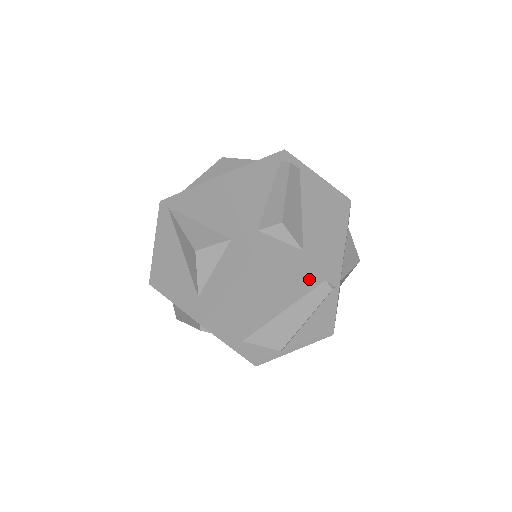
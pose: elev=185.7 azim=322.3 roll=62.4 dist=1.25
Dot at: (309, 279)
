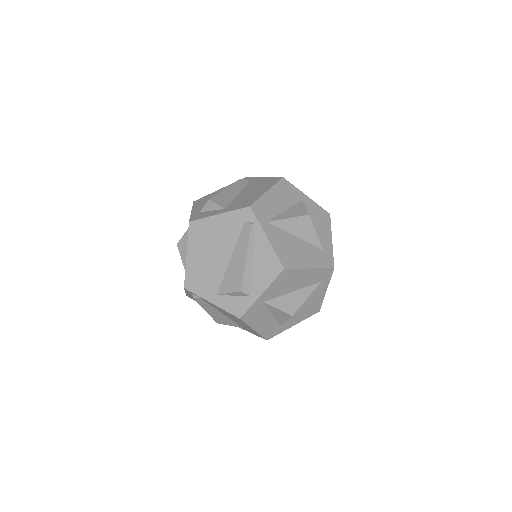
Dot at: (233, 225)
